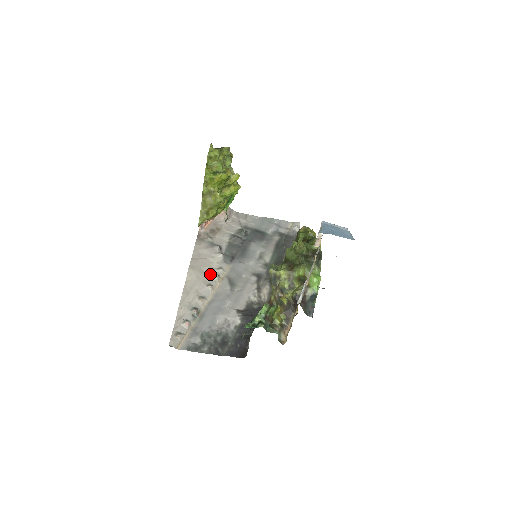
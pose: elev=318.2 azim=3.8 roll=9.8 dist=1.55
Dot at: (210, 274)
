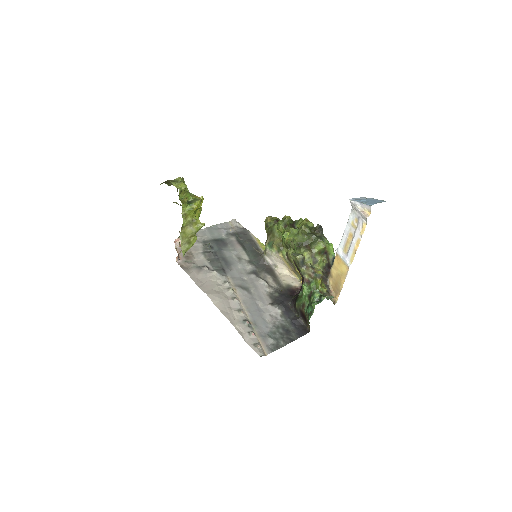
Dot at: (224, 290)
